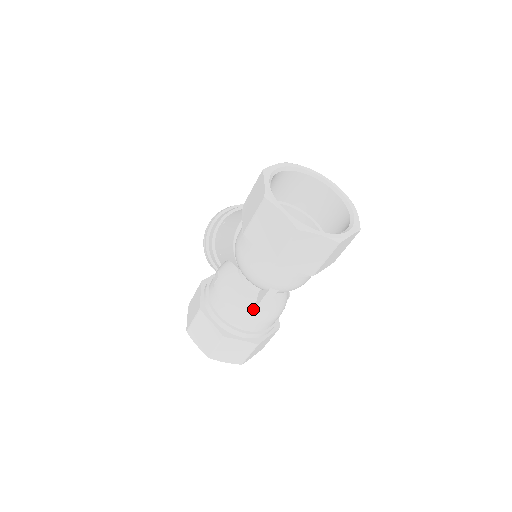
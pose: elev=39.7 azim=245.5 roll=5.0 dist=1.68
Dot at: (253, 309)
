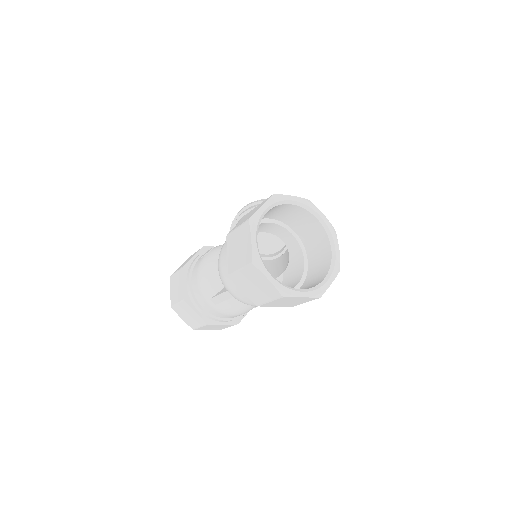
Dot at: (213, 296)
